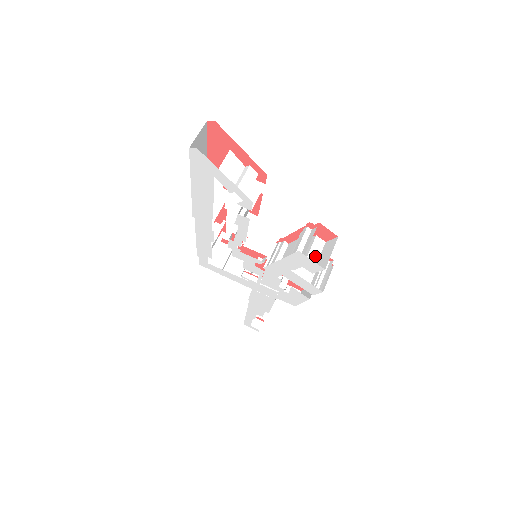
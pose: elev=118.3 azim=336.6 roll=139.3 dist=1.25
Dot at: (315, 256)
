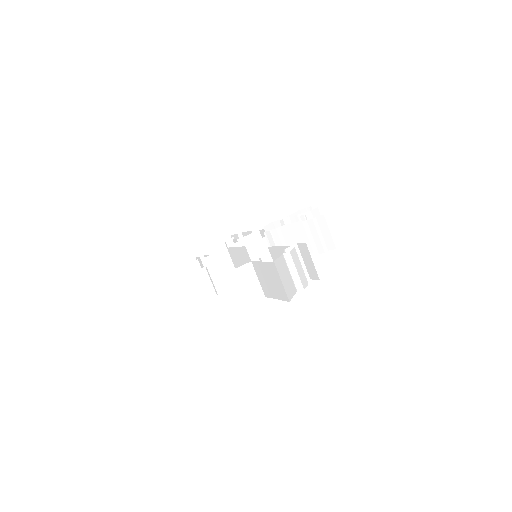
Dot at: occluded
